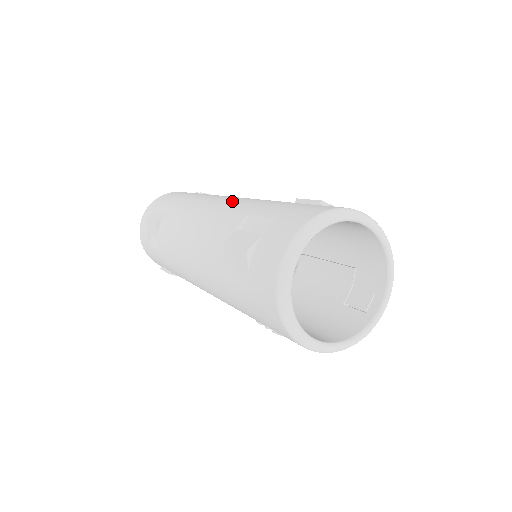
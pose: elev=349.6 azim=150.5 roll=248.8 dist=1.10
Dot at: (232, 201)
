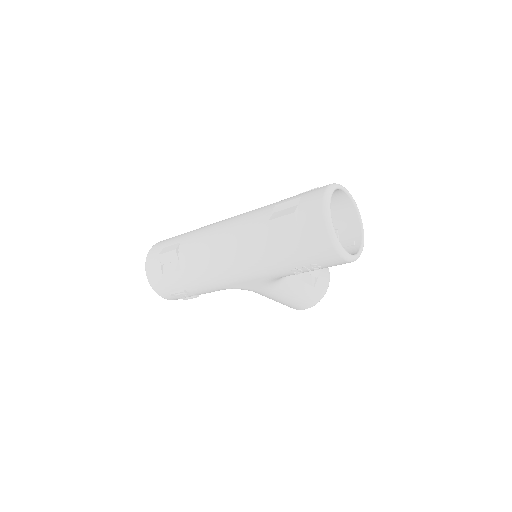
Dot at: (247, 212)
